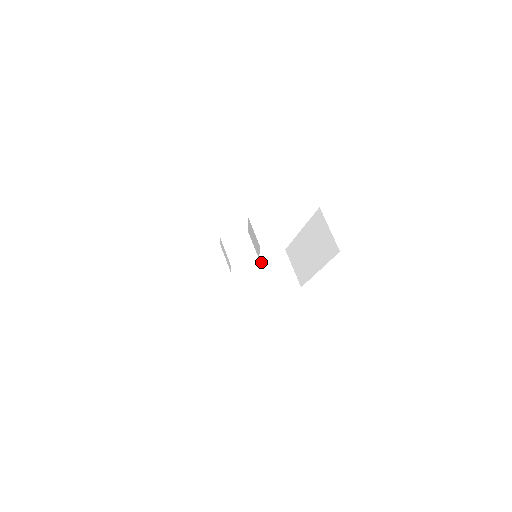
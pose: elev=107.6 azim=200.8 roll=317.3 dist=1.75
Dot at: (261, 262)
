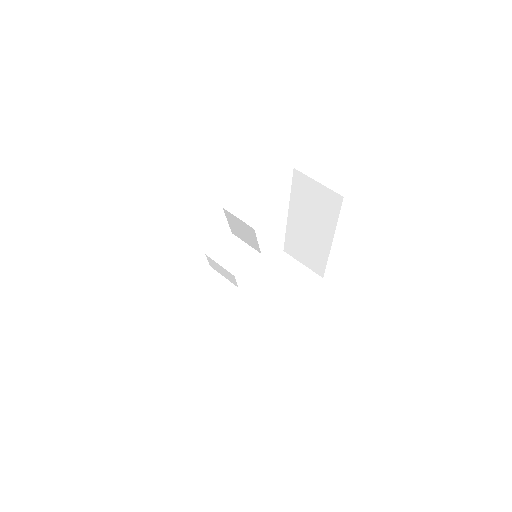
Dot at: (265, 276)
